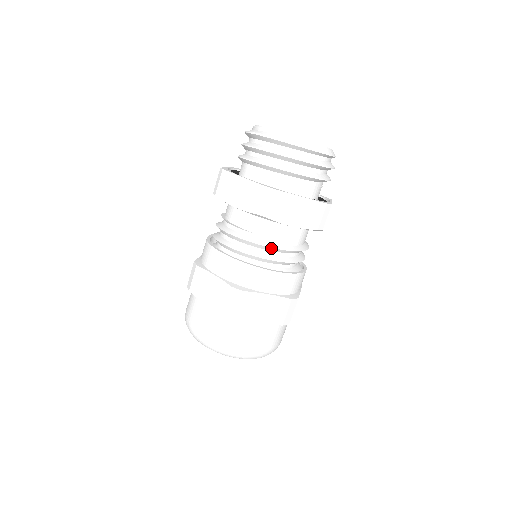
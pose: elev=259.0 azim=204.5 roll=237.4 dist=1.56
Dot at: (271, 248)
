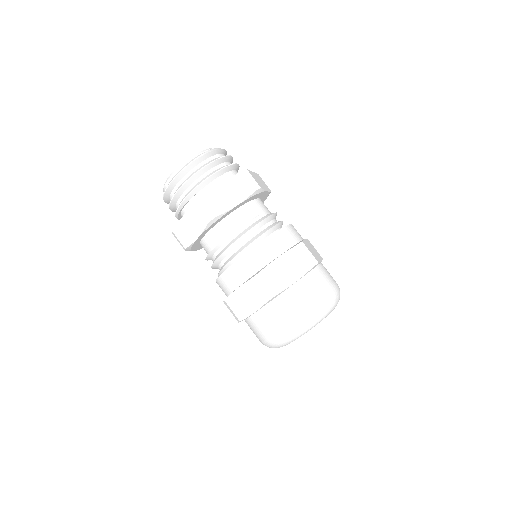
Dot at: (274, 214)
